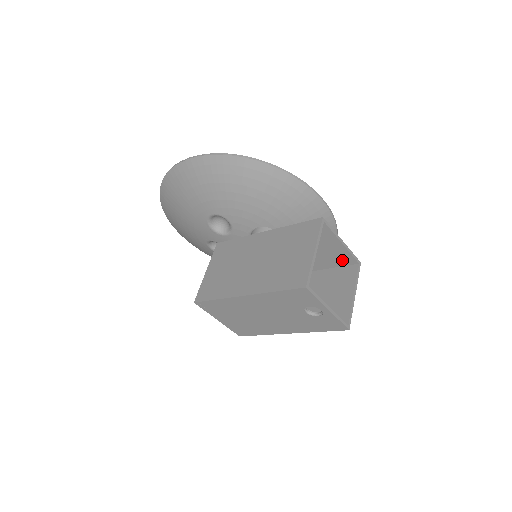
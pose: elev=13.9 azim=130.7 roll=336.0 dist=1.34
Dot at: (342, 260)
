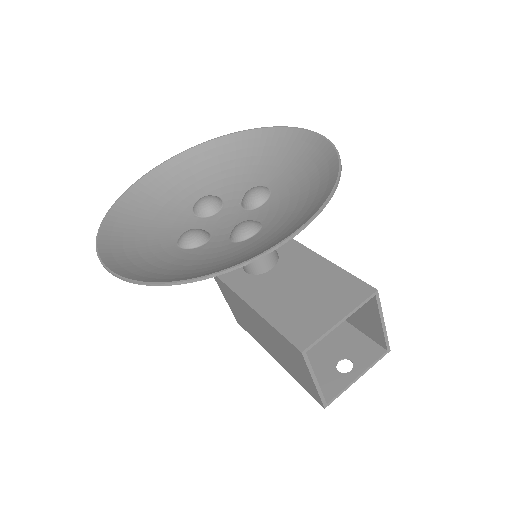
Dot at: (353, 294)
